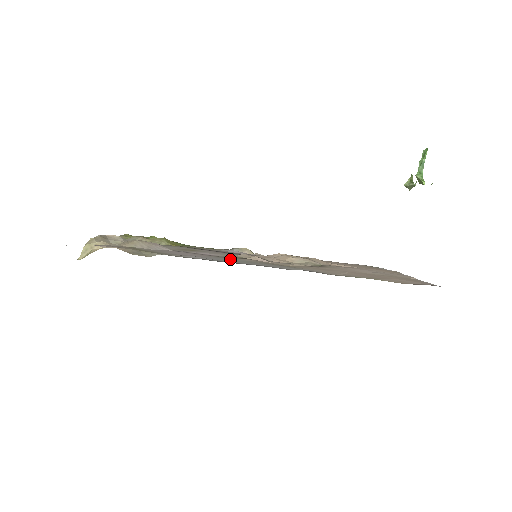
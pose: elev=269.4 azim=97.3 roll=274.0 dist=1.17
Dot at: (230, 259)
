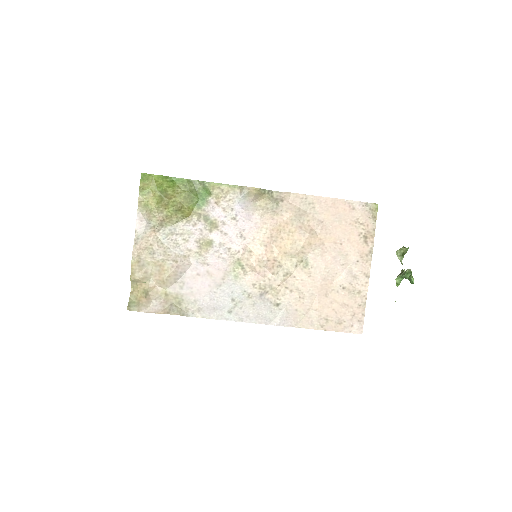
Dot at: (234, 289)
